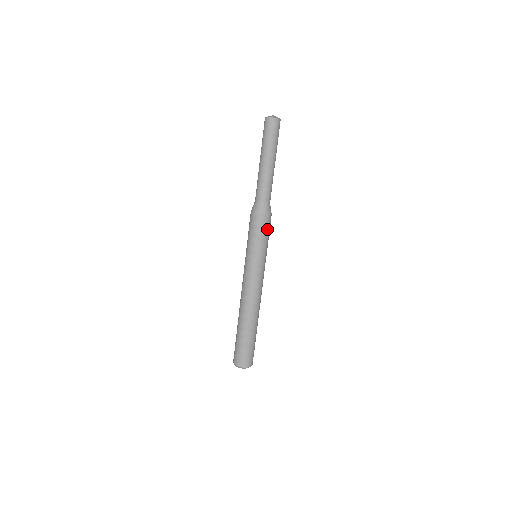
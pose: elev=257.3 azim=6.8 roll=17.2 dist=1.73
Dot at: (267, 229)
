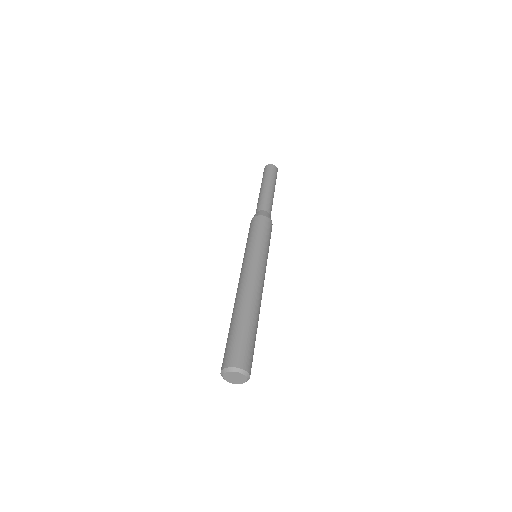
Dot at: (259, 225)
